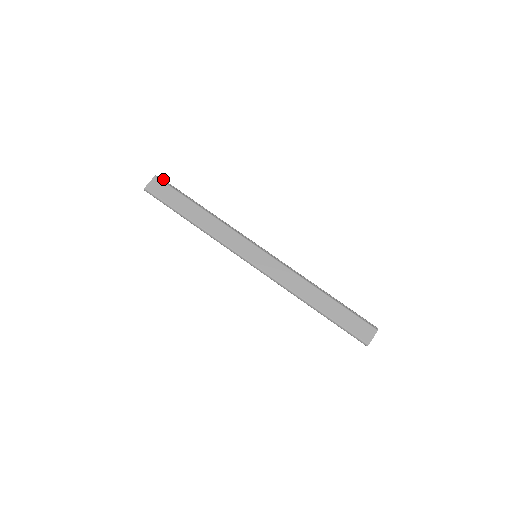
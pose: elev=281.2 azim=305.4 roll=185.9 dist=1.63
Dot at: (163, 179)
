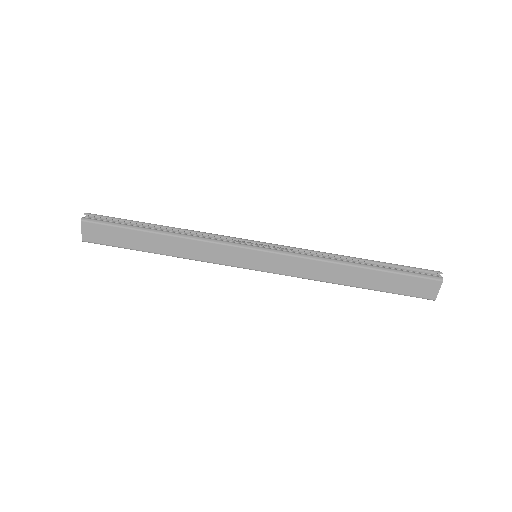
Dot at: (92, 215)
